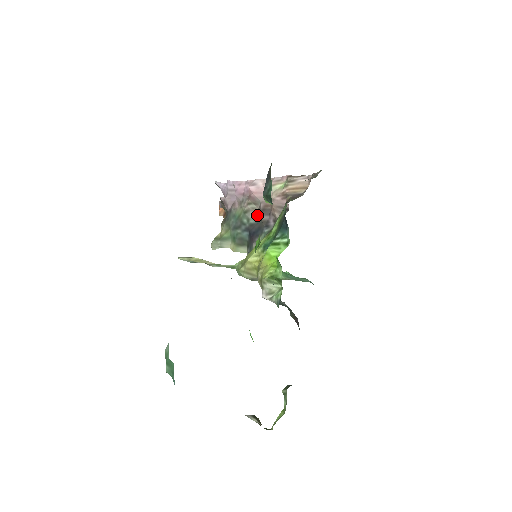
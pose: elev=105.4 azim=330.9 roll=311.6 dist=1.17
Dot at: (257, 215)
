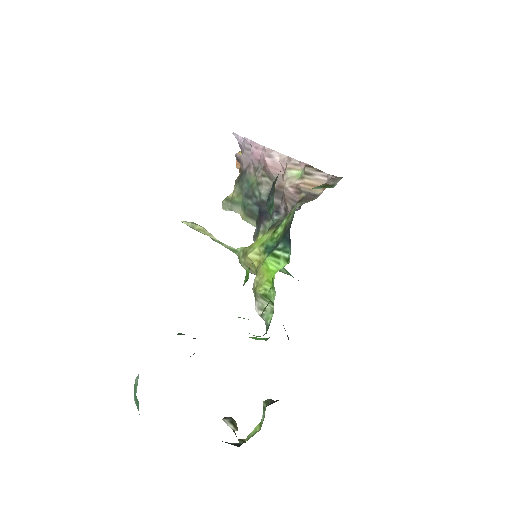
Dot at: occluded
